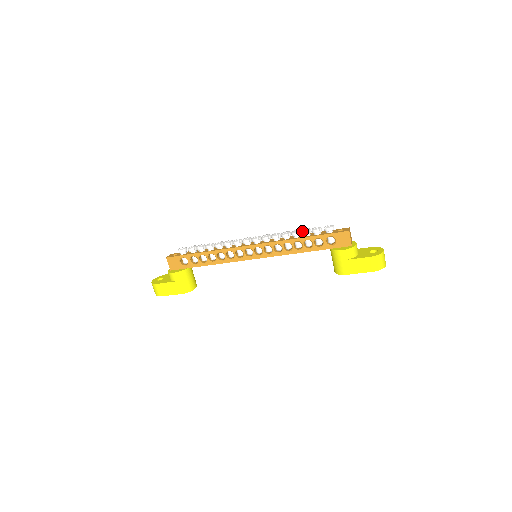
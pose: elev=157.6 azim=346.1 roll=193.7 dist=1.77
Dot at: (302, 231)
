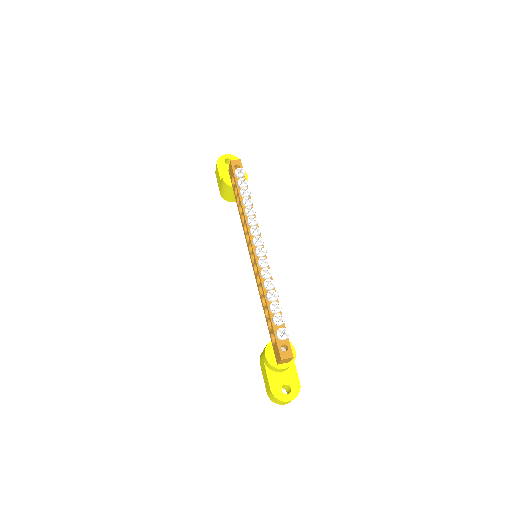
Dot at: (271, 303)
